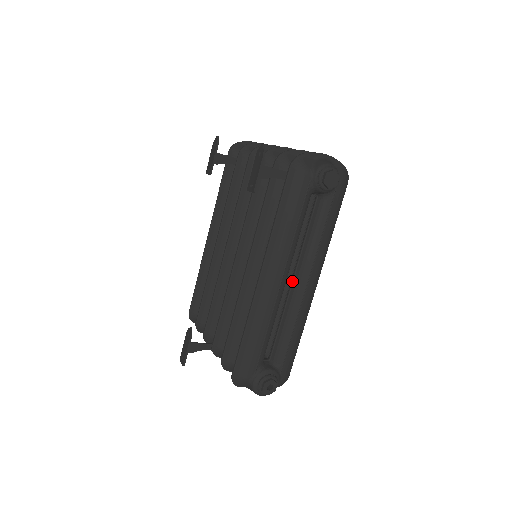
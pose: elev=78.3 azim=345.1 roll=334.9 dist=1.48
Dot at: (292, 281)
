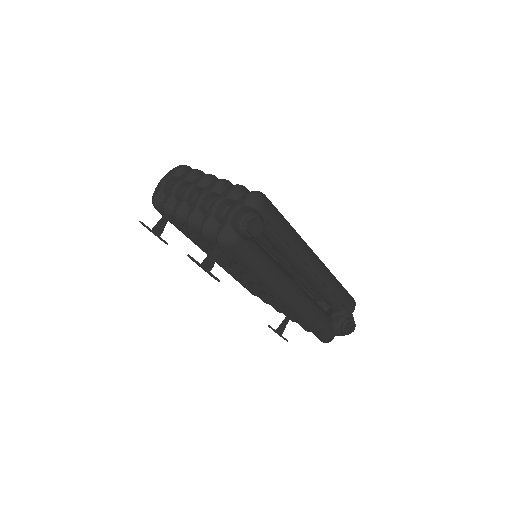
Dot at: occluded
